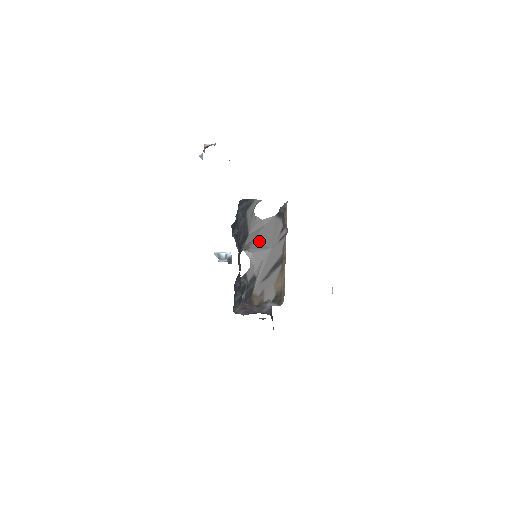
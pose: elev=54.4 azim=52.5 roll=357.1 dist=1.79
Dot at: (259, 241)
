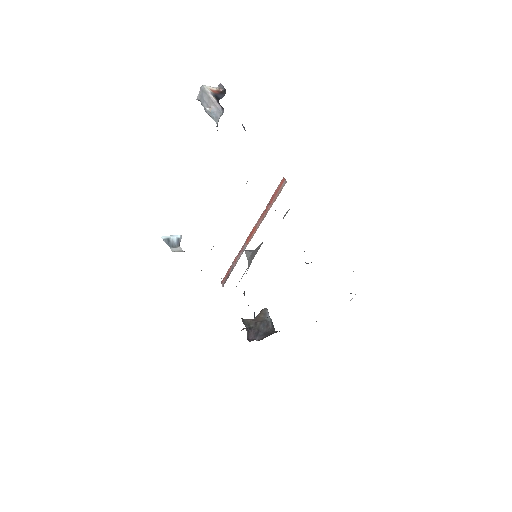
Dot at: occluded
